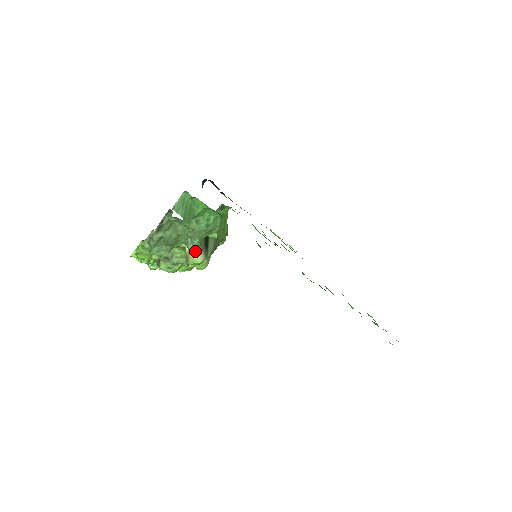
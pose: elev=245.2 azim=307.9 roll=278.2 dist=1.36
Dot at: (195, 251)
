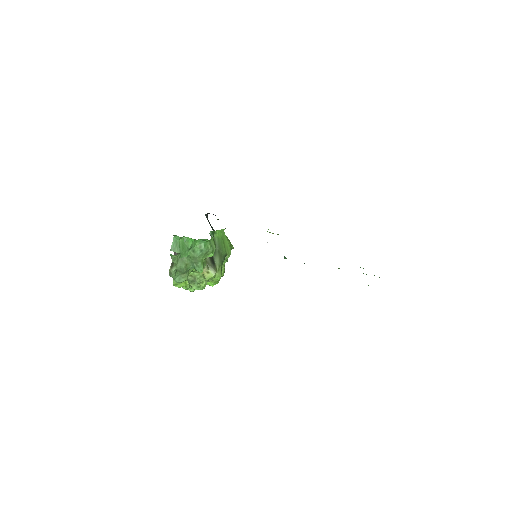
Dot at: (202, 271)
